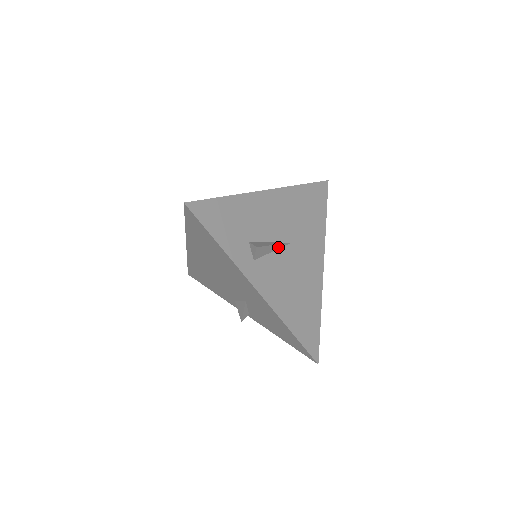
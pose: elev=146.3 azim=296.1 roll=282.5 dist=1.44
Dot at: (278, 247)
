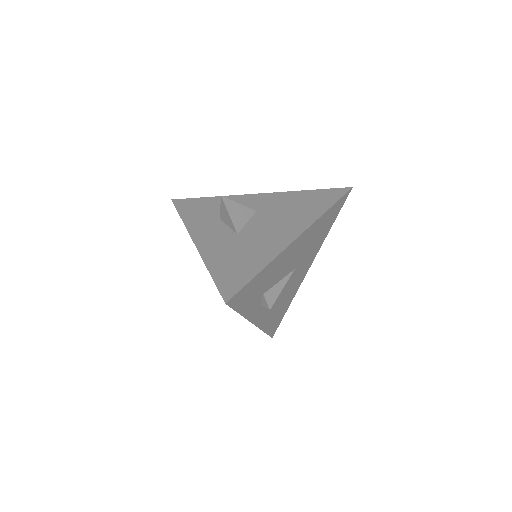
Dot at: (283, 282)
